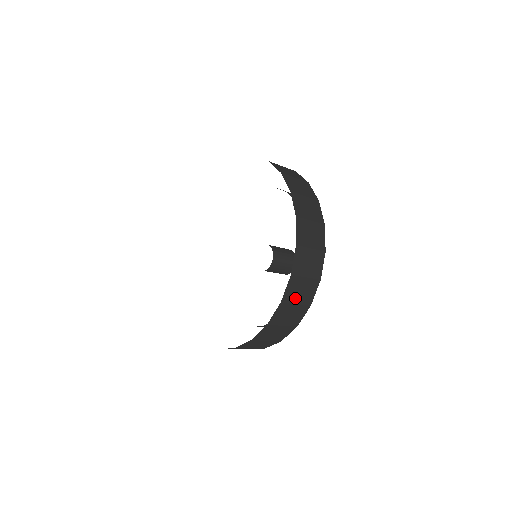
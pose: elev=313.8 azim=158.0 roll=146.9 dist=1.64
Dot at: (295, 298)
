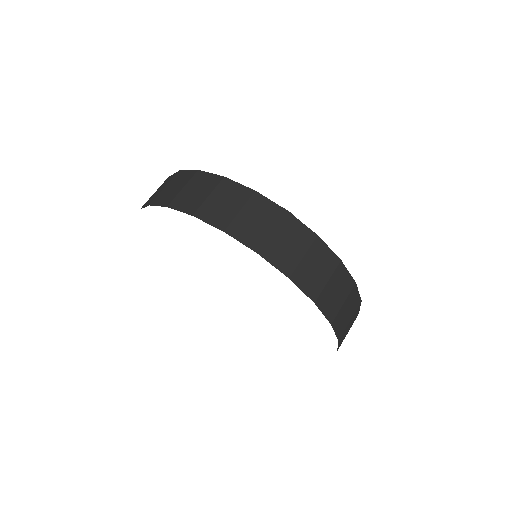
Dot at: (338, 303)
